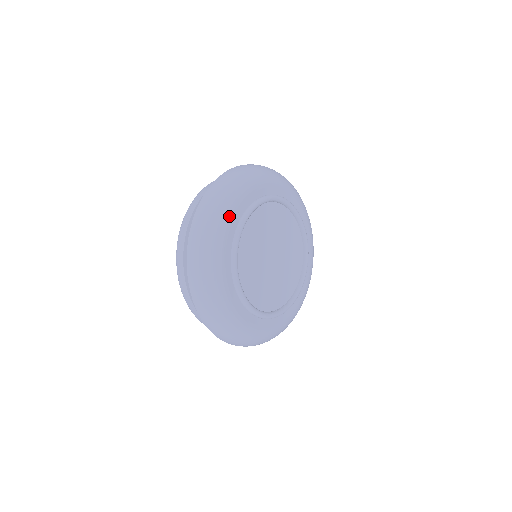
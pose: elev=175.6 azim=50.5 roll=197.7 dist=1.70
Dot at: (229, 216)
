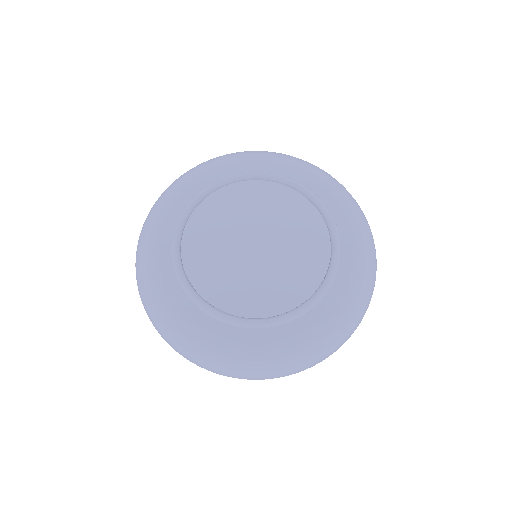
Dot at: (158, 280)
